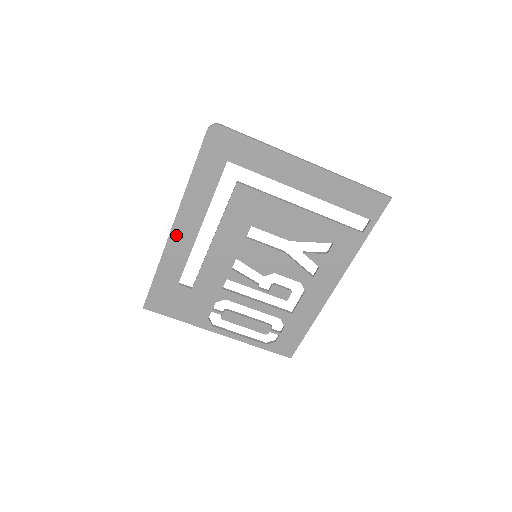
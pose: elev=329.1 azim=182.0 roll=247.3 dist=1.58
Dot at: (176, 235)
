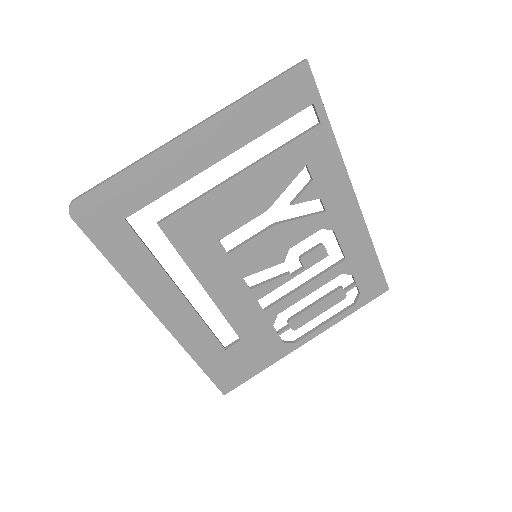
Dot at: (171, 321)
